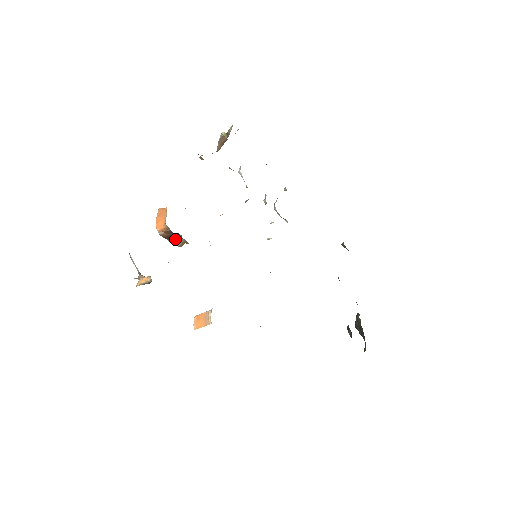
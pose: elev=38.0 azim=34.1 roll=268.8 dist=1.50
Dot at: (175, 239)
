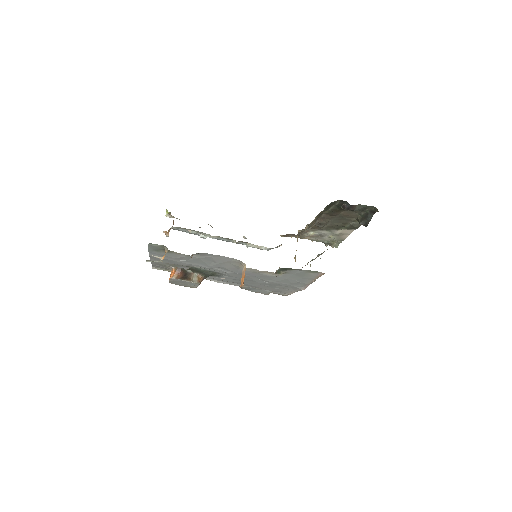
Dot at: (189, 278)
